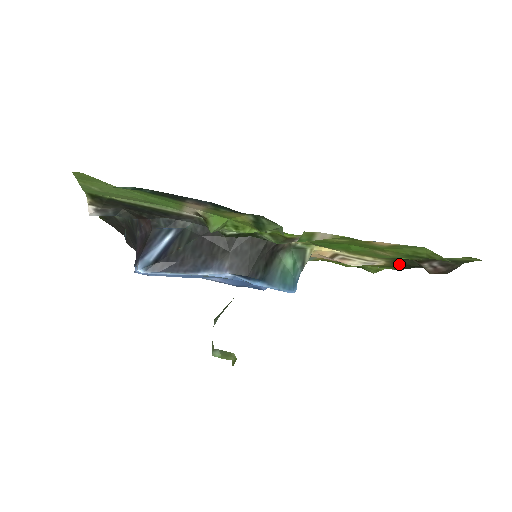
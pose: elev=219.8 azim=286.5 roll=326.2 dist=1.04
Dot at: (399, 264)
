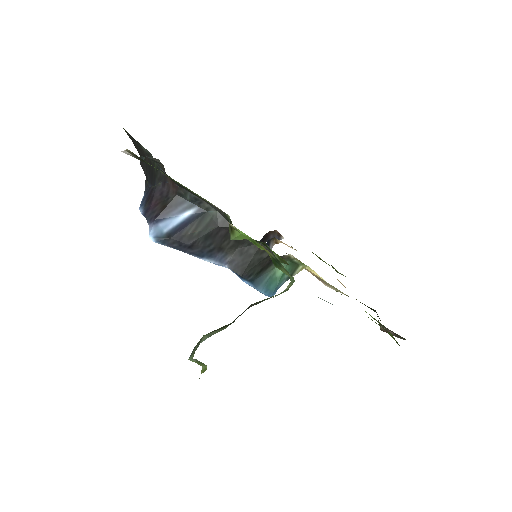
Dot at: occluded
